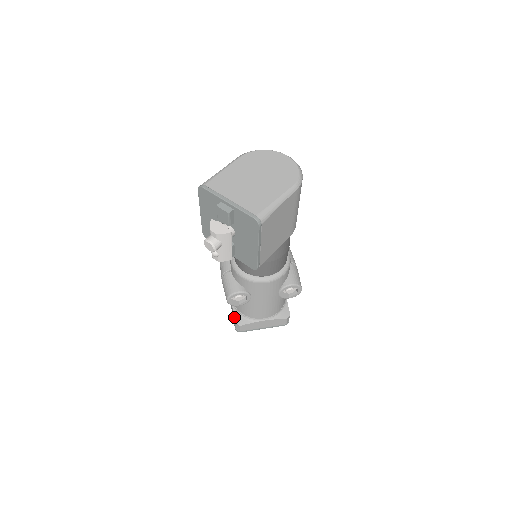
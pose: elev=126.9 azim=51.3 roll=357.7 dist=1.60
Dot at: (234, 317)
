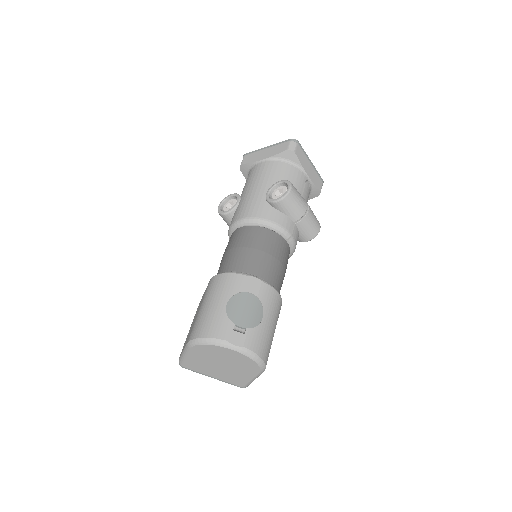
Dot at: occluded
